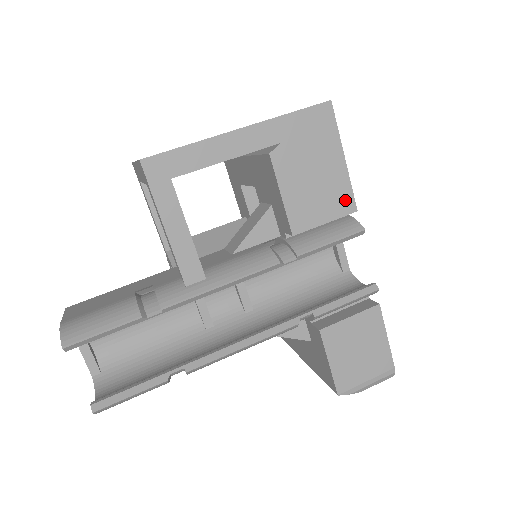
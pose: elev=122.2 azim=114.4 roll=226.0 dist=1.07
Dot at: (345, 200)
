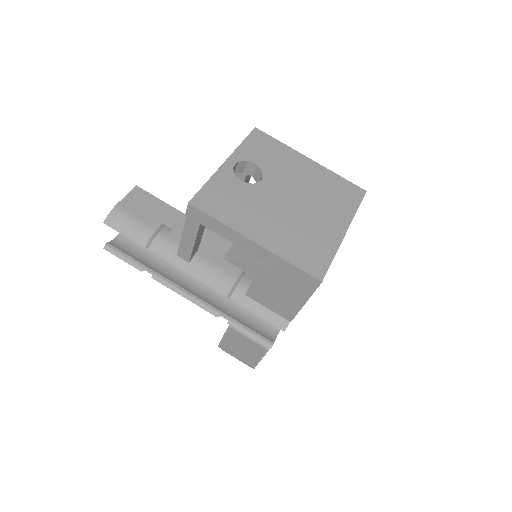
Dot at: (288, 313)
